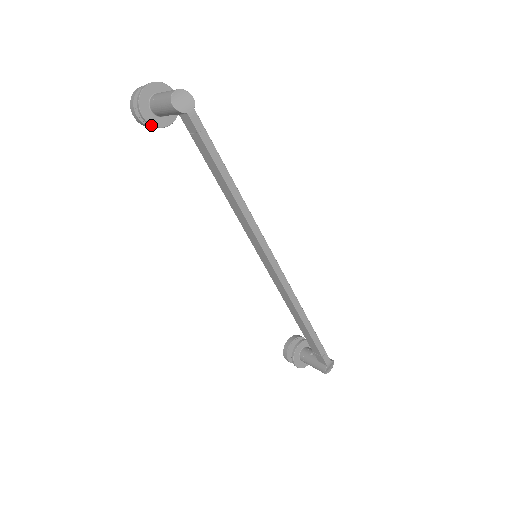
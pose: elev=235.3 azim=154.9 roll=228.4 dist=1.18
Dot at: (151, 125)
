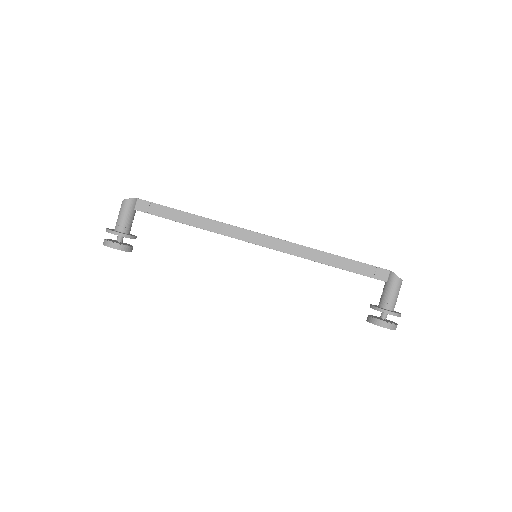
Dot at: (125, 235)
